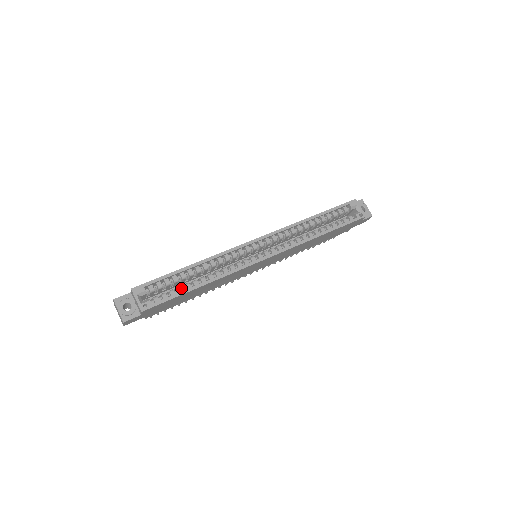
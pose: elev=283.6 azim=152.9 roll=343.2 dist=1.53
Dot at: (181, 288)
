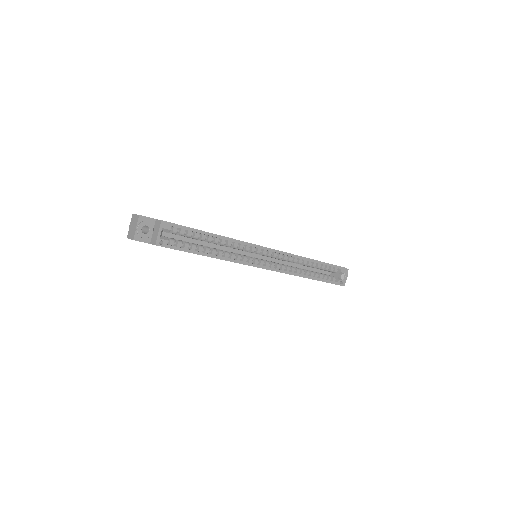
Dot at: (195, 247)
